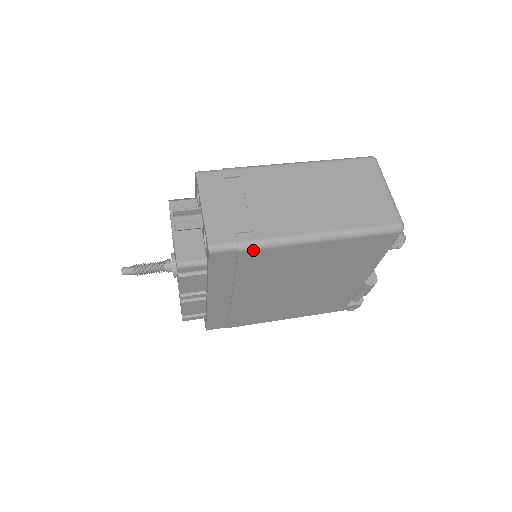
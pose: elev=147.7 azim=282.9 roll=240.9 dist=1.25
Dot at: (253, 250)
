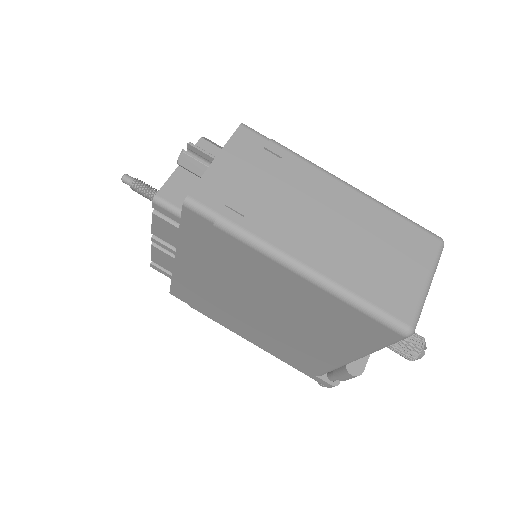
Dot at: (229, 234)
